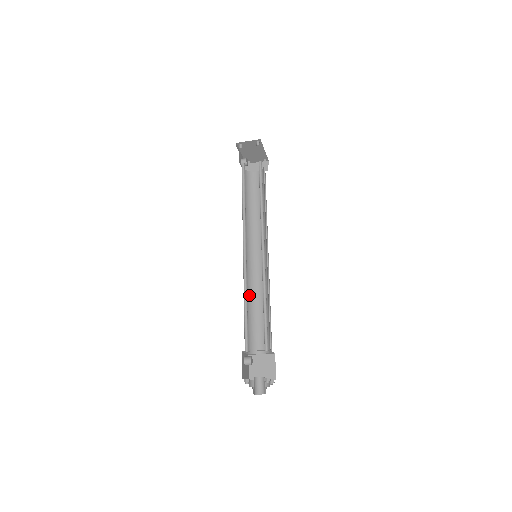
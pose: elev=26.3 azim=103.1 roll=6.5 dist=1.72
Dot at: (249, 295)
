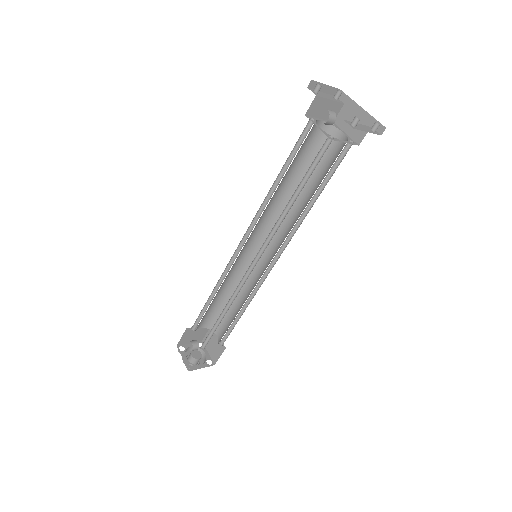
Dot at: occluded
